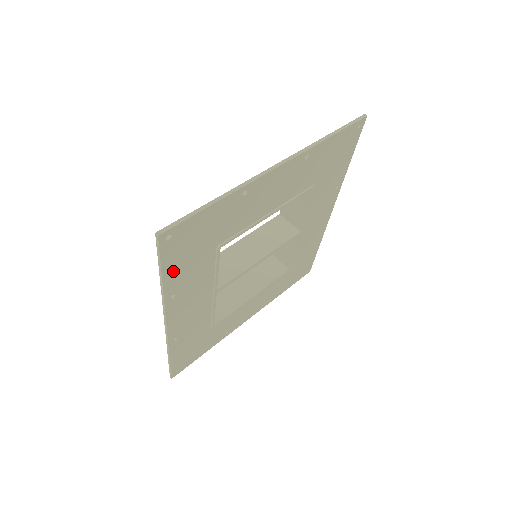
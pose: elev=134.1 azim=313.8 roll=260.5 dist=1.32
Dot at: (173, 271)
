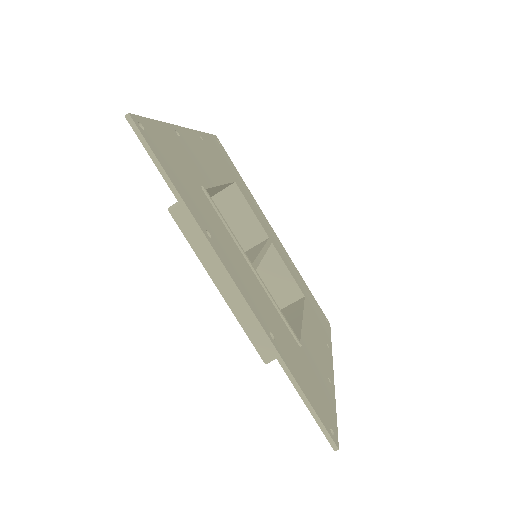
Dot at: (179, 186)
